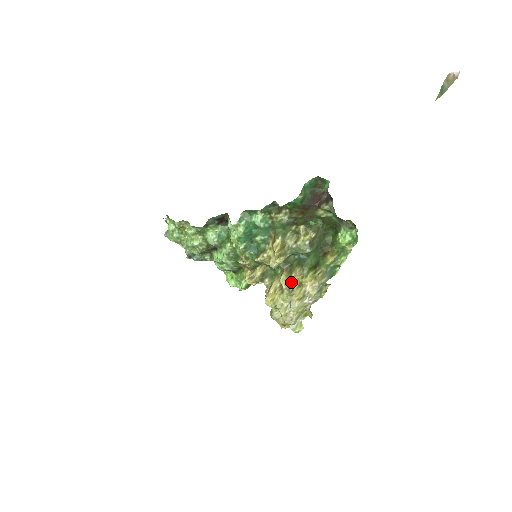
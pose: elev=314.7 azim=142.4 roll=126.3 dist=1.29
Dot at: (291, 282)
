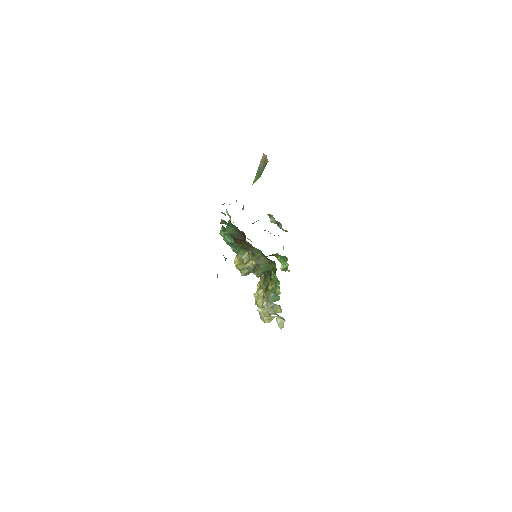
Dot at: (259, 291)
